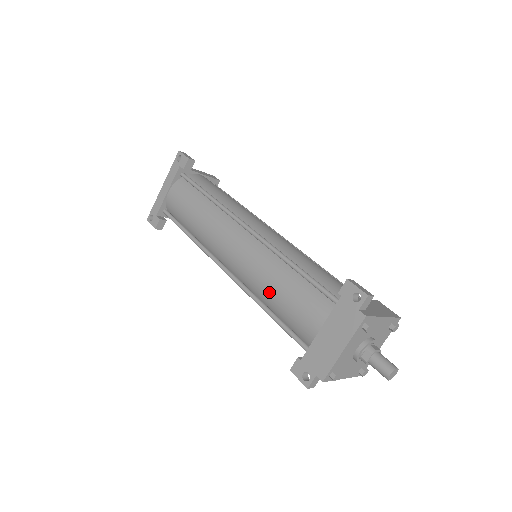
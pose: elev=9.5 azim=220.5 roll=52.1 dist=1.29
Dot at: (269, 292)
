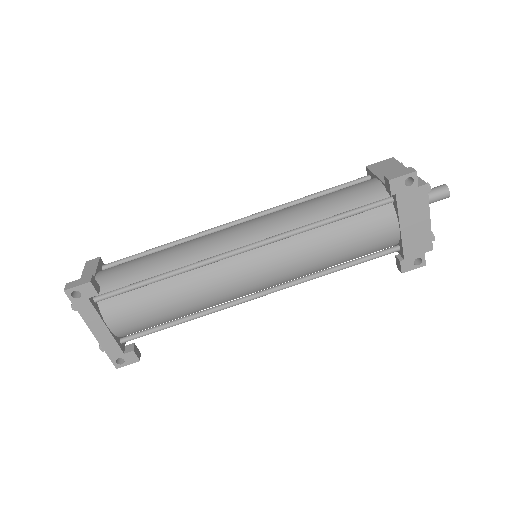
Dot at: (328, 259)
